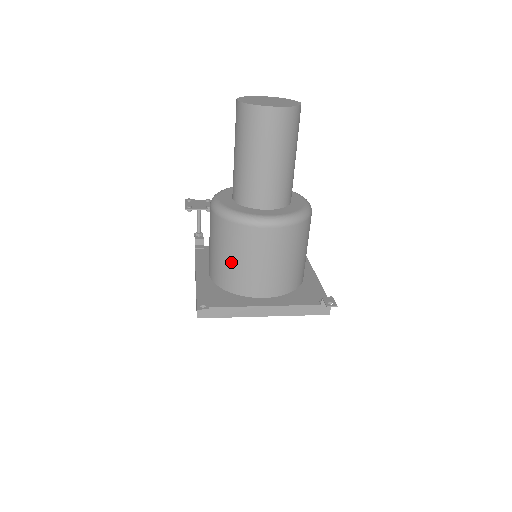
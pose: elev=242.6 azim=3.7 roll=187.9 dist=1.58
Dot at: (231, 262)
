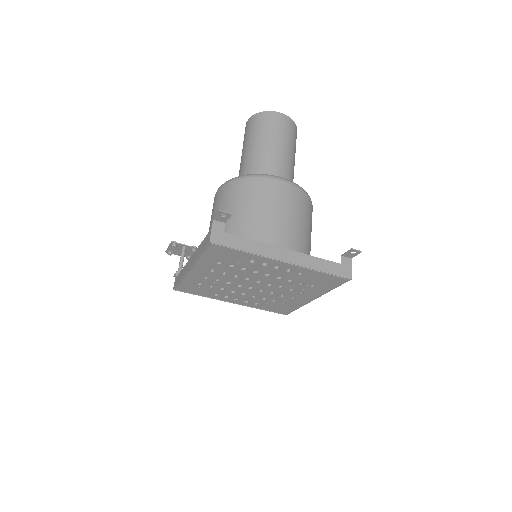
Dot at: (243, 216)
